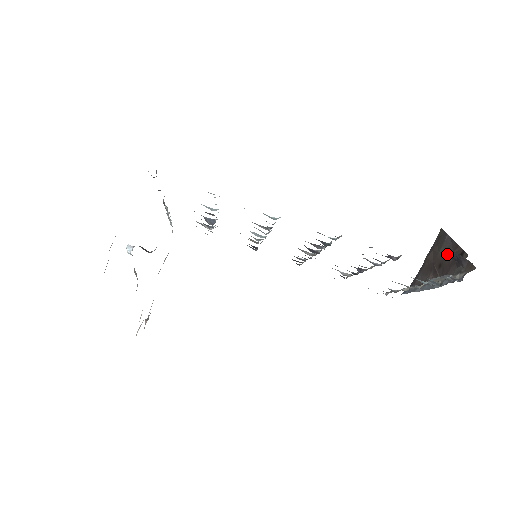
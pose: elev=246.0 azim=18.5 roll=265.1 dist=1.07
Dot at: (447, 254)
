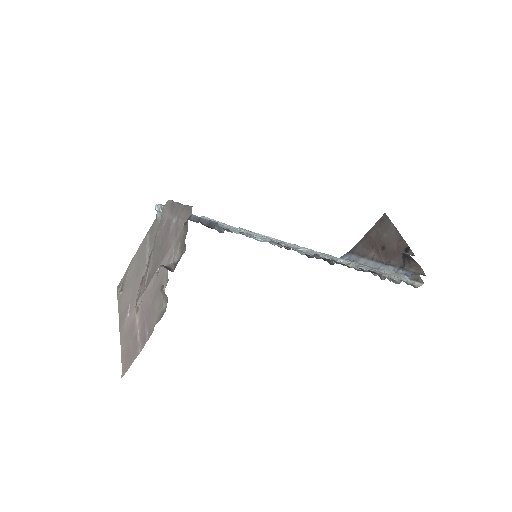
Dot at: (392, 242)
